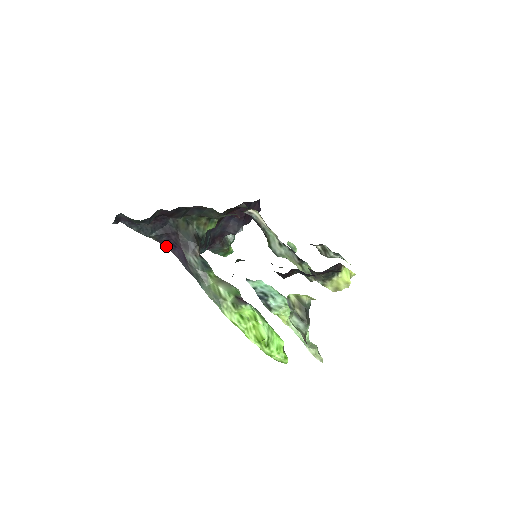
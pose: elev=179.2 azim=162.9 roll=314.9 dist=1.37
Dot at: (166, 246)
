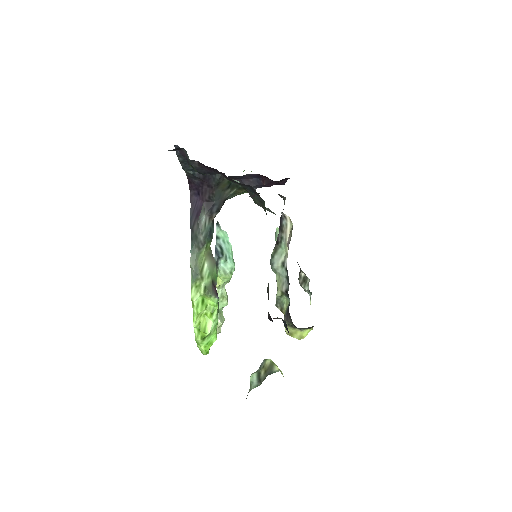
Dot at: (191, 185)
